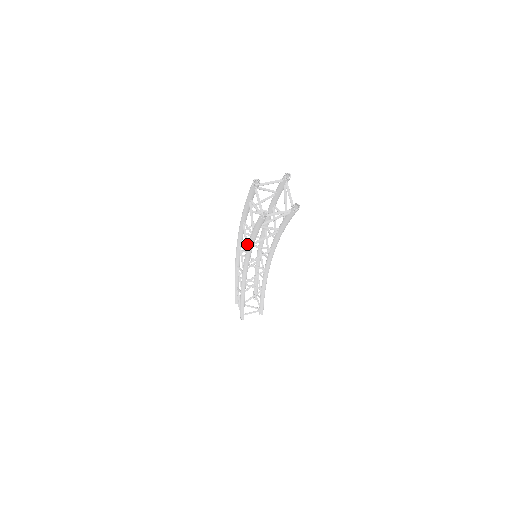
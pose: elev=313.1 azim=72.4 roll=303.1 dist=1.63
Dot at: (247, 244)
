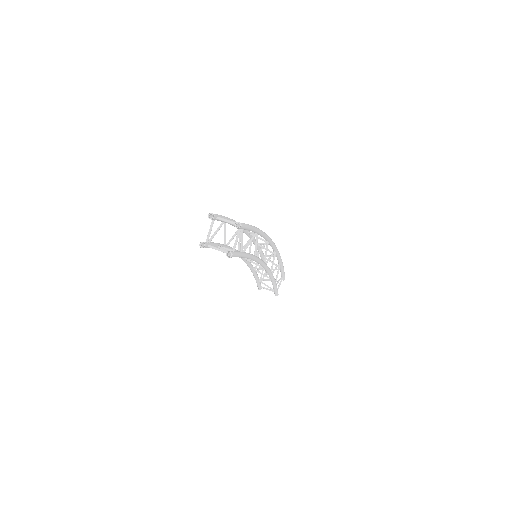
Dot at: (239, 246)
